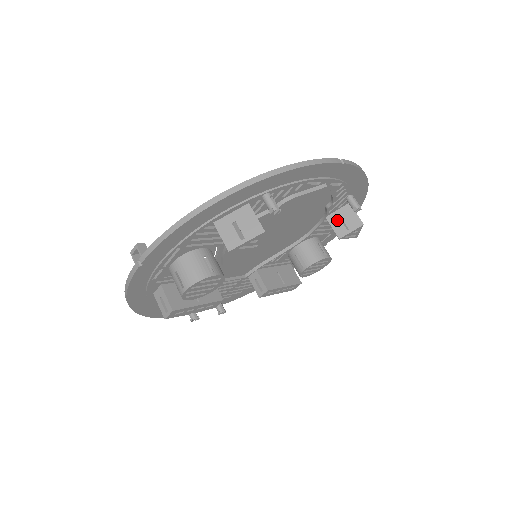
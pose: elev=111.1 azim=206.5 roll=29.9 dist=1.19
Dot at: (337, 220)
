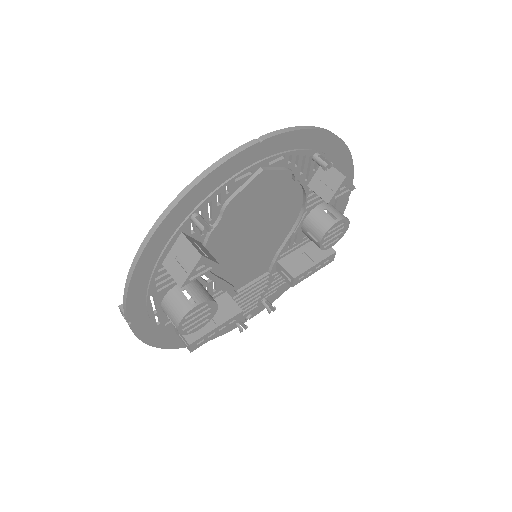
Dot at: (319, 184)
